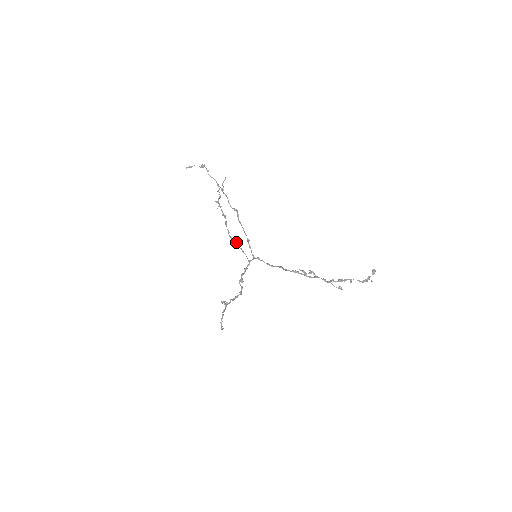
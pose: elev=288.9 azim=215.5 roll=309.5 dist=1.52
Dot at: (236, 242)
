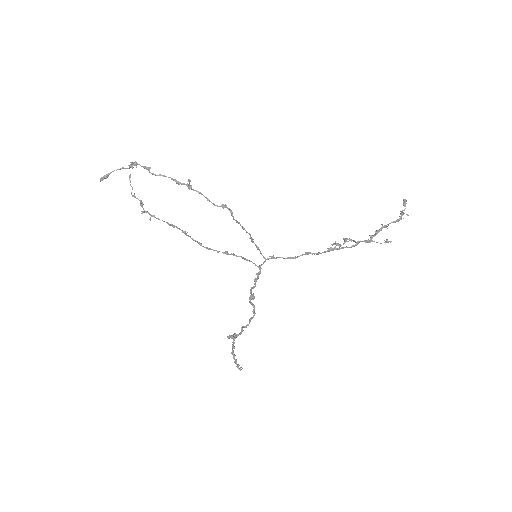
Dot at: occluded
